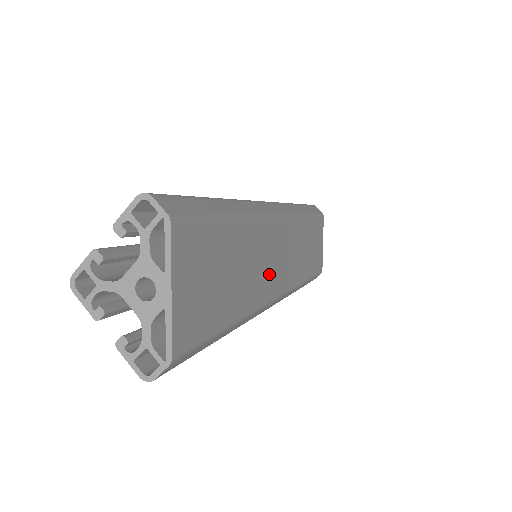
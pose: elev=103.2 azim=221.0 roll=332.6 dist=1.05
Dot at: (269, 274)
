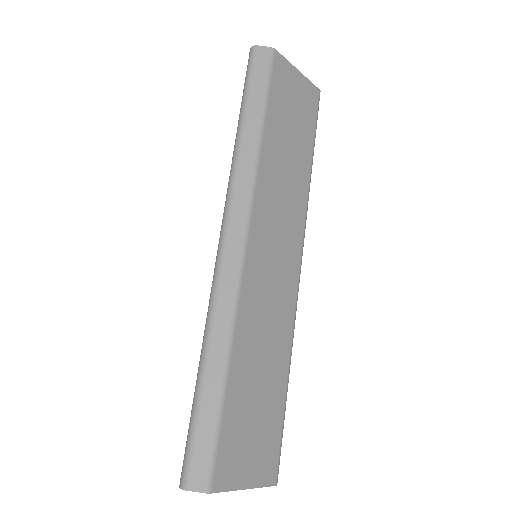
Dot at: (279, 291)
